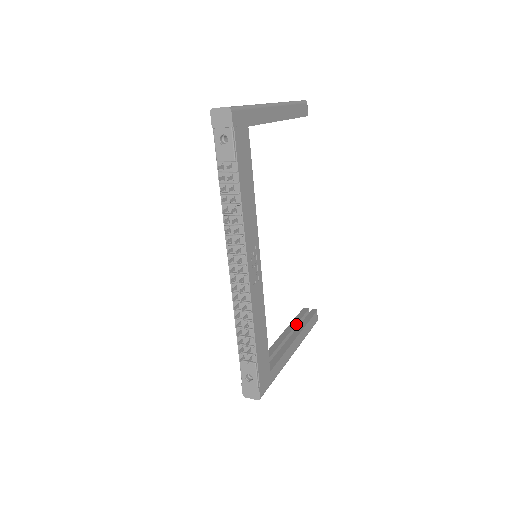
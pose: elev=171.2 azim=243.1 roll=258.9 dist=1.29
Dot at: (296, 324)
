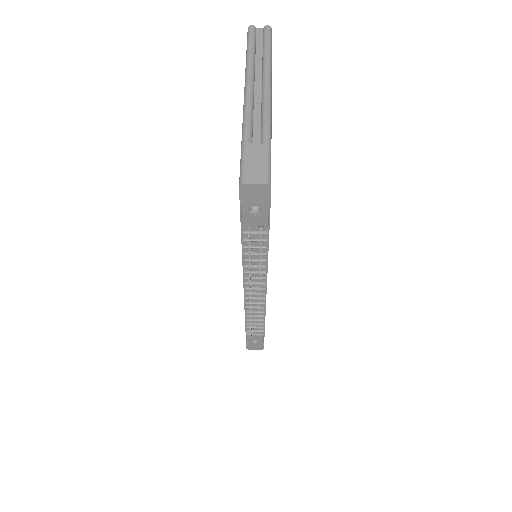
Dot at: occluded
